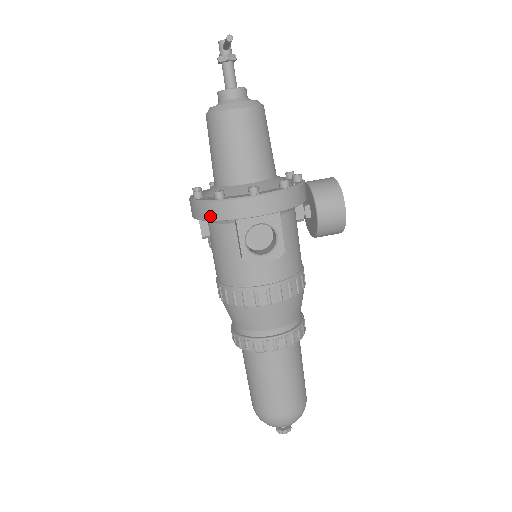
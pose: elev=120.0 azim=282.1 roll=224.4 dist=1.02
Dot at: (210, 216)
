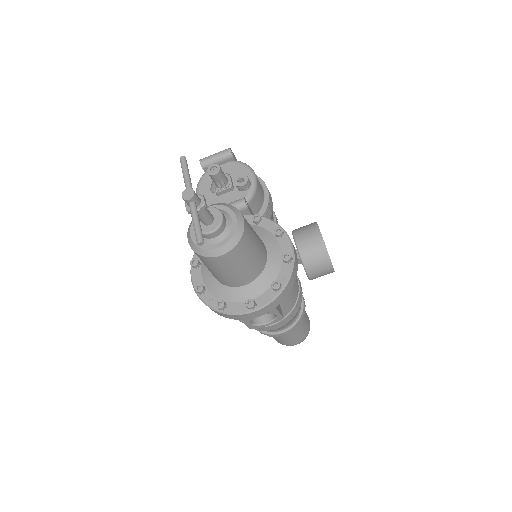
Dot at: (217, 313)
